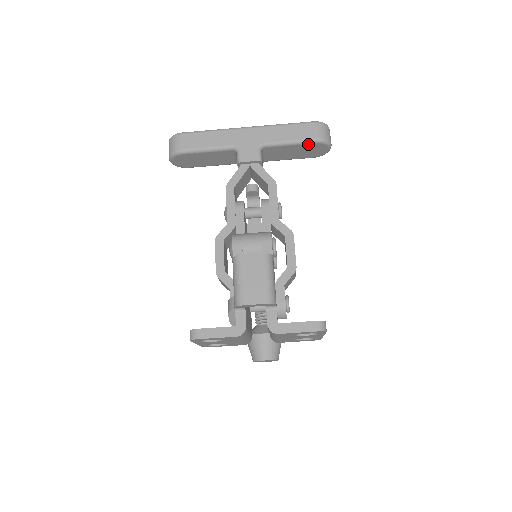
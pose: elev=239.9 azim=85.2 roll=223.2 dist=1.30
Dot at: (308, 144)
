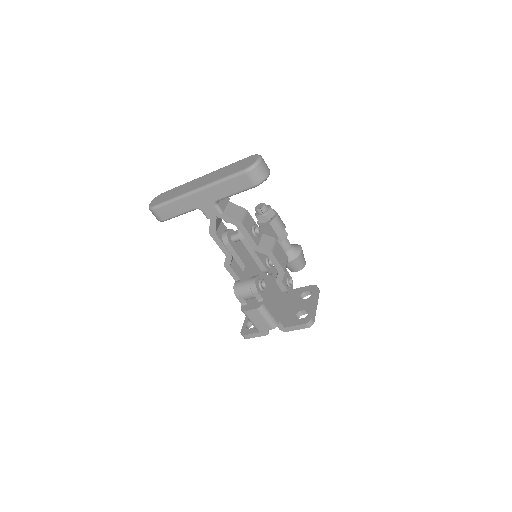
Dot at: occluded
